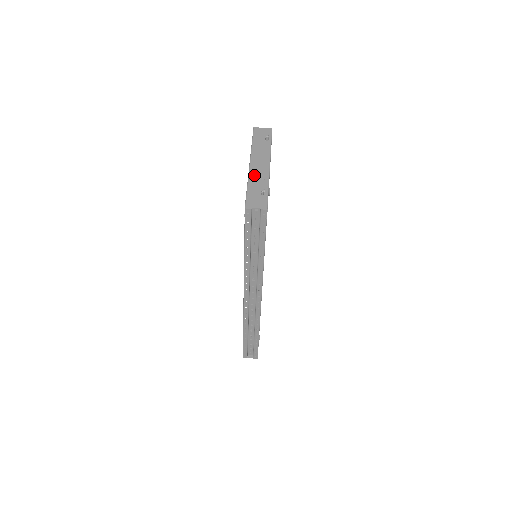
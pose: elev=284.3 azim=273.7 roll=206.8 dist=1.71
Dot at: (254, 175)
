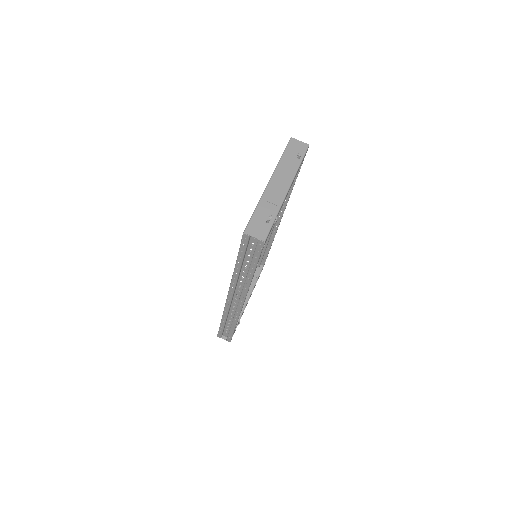
Dot at: (268, 197)
